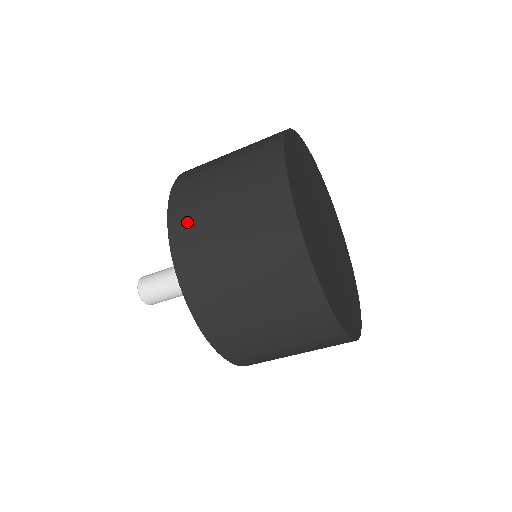
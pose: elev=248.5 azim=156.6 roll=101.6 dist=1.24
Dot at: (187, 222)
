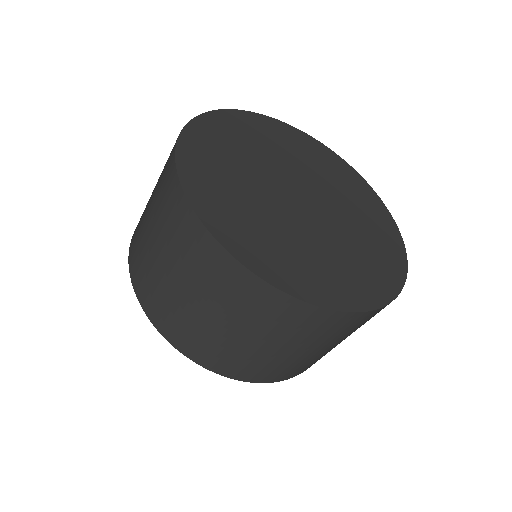
Dot at: (142, 280)
